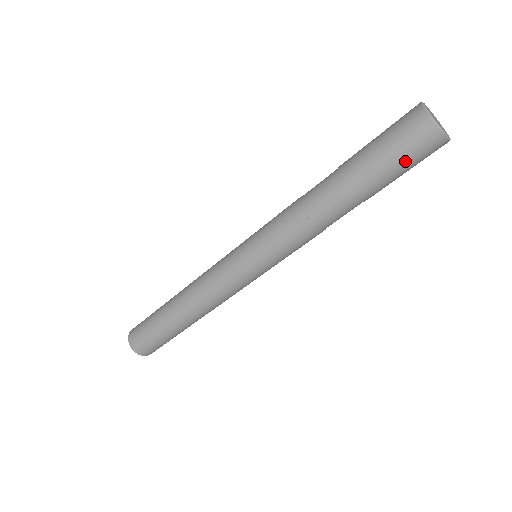
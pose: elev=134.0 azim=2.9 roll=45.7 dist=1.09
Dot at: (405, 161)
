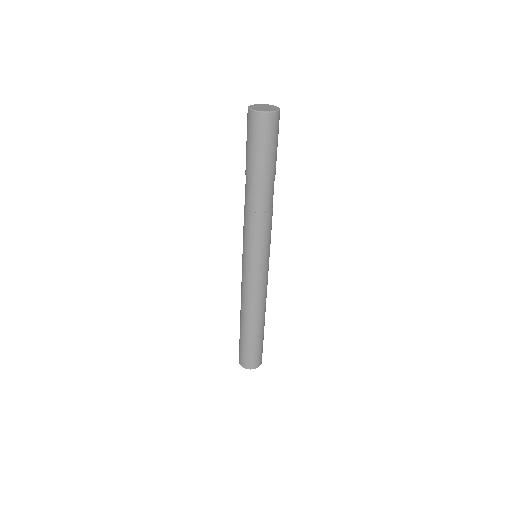
Dot at: (252, 140)
